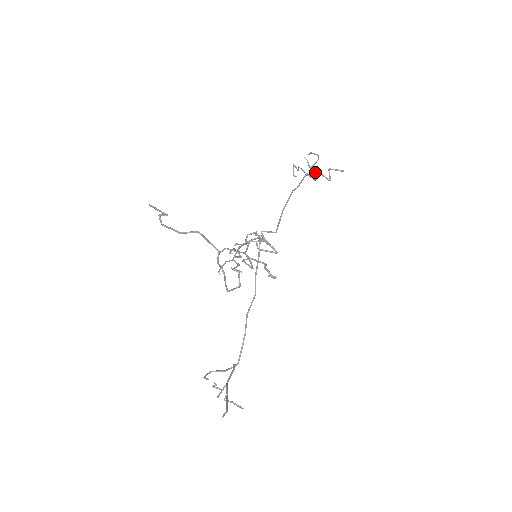
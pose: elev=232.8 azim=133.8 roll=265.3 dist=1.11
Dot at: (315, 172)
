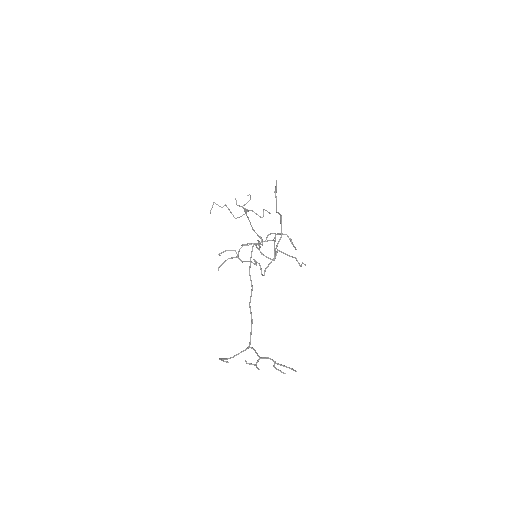
Dot at: (250, 210)
